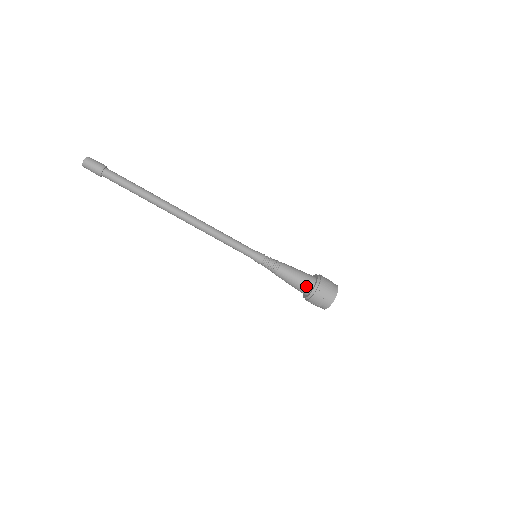
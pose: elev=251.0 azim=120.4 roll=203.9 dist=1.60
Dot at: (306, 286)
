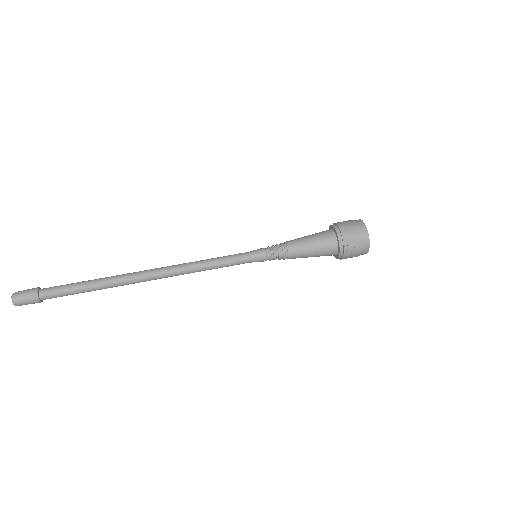
Dot at: (325, 233)
